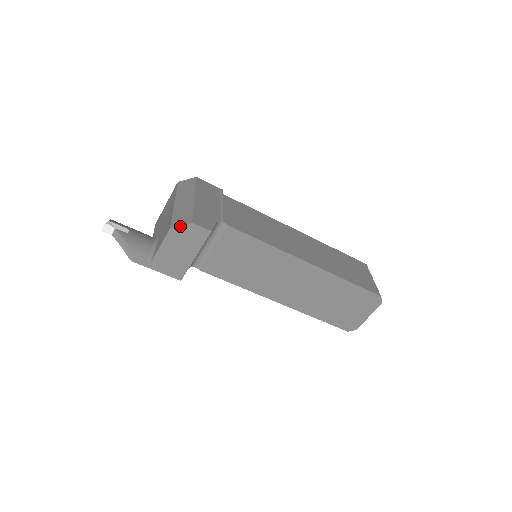
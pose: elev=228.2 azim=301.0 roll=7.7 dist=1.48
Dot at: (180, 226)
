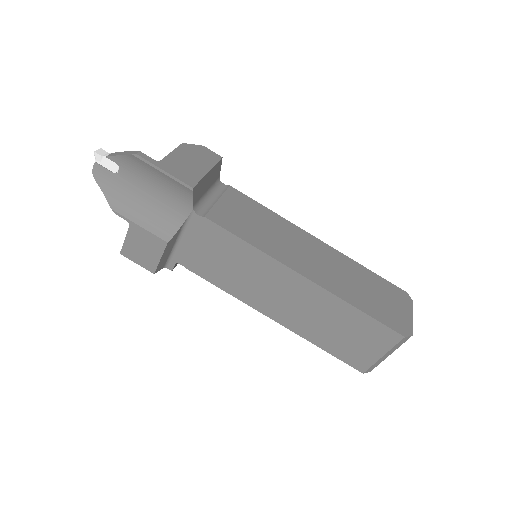
Dot at: (192, 145)
